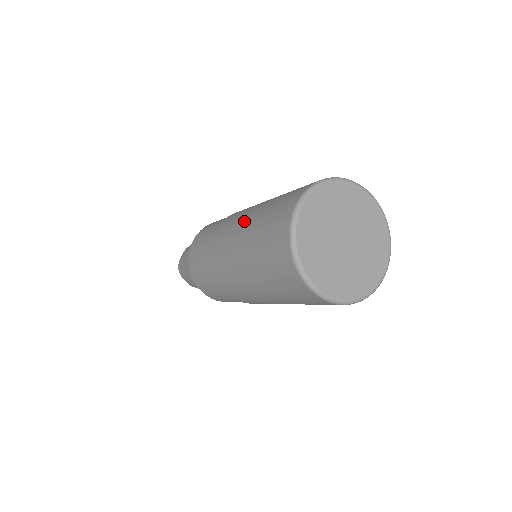
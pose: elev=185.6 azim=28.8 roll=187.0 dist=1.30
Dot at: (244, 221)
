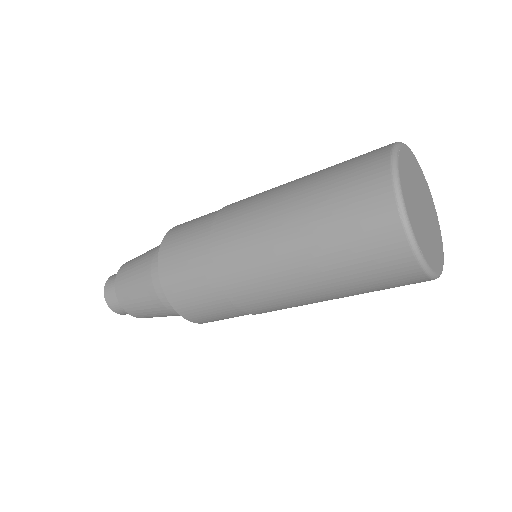
Dot at: (280, 222)
